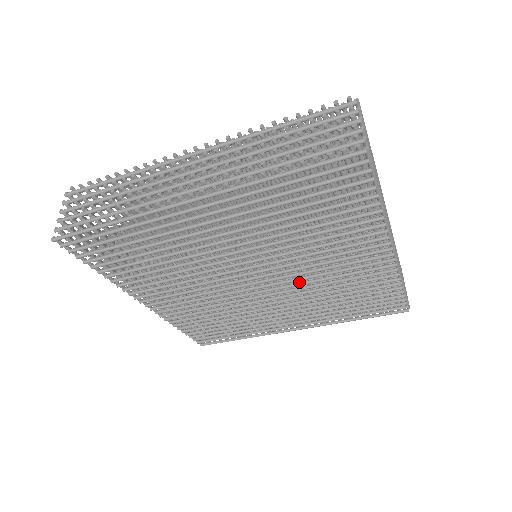
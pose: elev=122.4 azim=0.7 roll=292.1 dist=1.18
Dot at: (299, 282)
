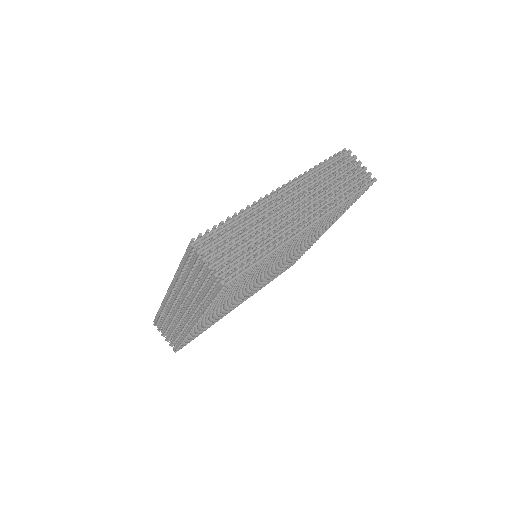
Dot at: occluded
